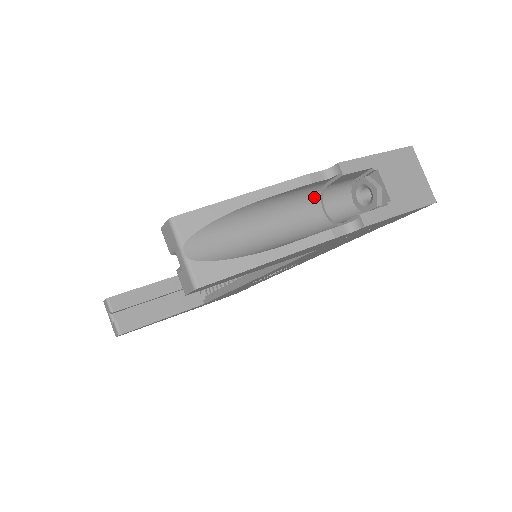
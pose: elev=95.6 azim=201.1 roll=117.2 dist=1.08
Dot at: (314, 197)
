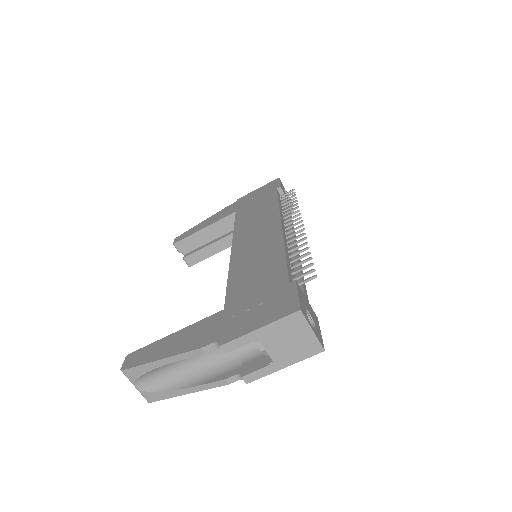
Dot at: occluded
